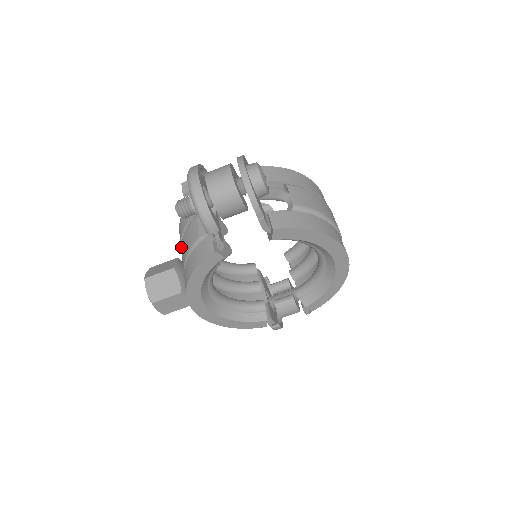
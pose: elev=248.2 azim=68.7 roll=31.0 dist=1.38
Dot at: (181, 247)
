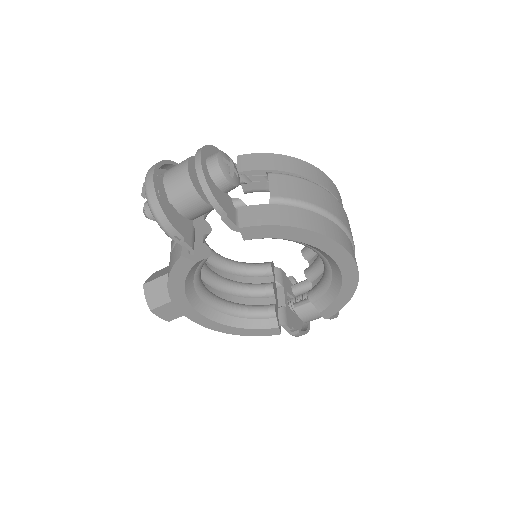
Dot at: occluded
